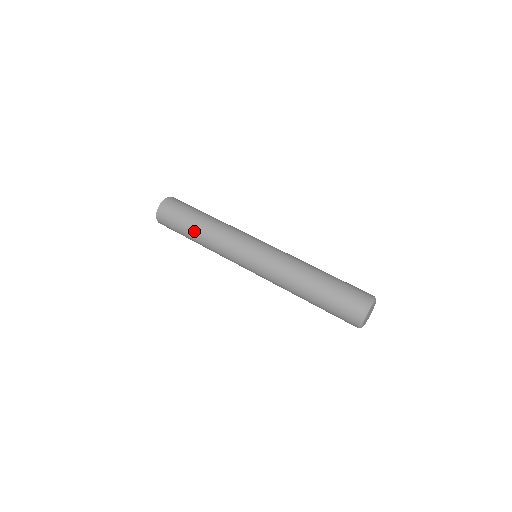
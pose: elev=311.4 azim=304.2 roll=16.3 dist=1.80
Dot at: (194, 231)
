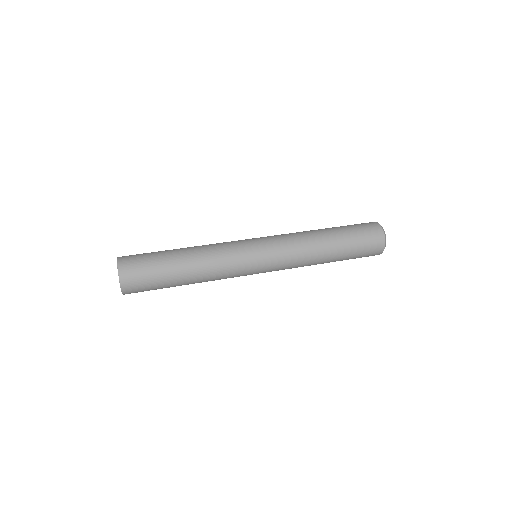
Dot at: (180, 251)
